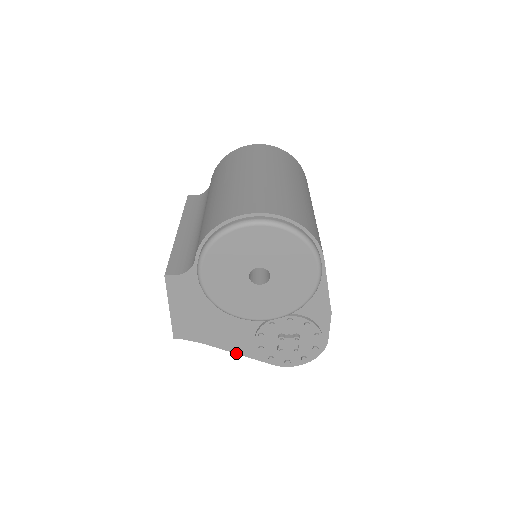
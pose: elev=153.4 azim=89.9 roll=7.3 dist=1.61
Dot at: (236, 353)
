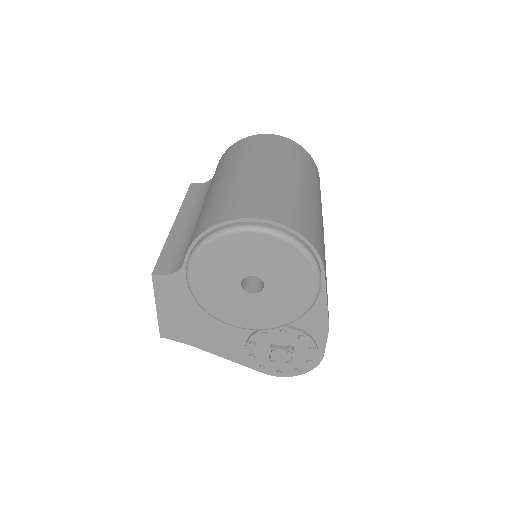
Dot at: (225, 358)
